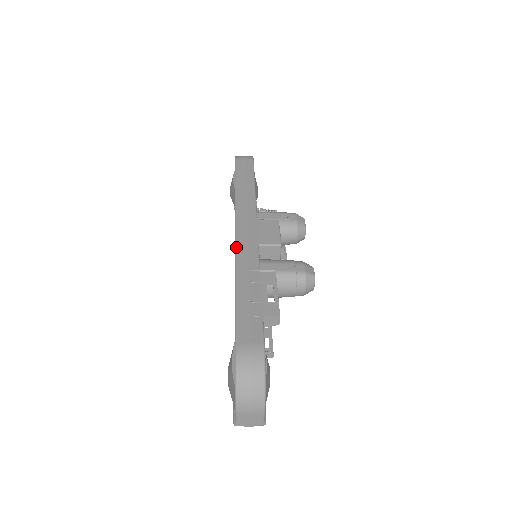
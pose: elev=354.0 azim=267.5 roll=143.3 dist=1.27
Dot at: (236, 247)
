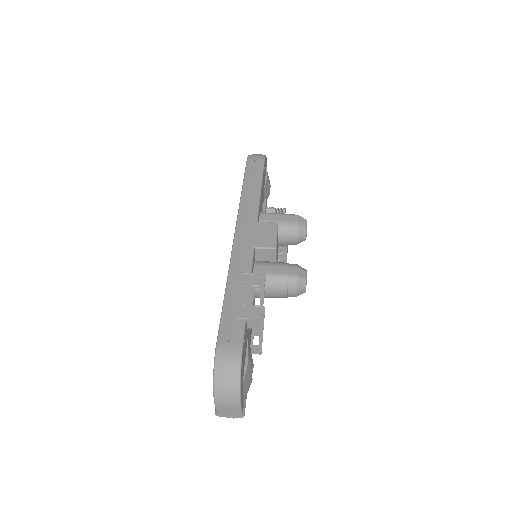
Dot at: (233, 249)
